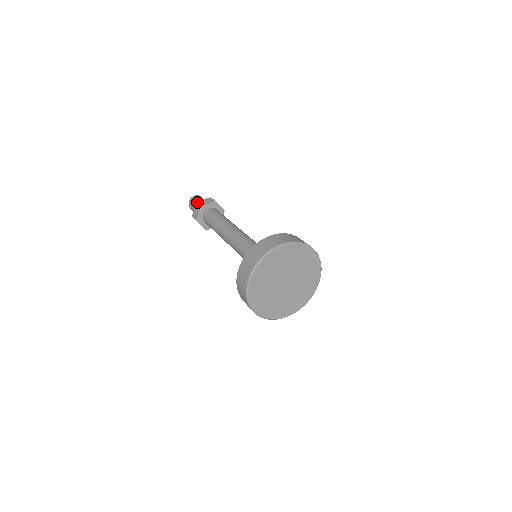
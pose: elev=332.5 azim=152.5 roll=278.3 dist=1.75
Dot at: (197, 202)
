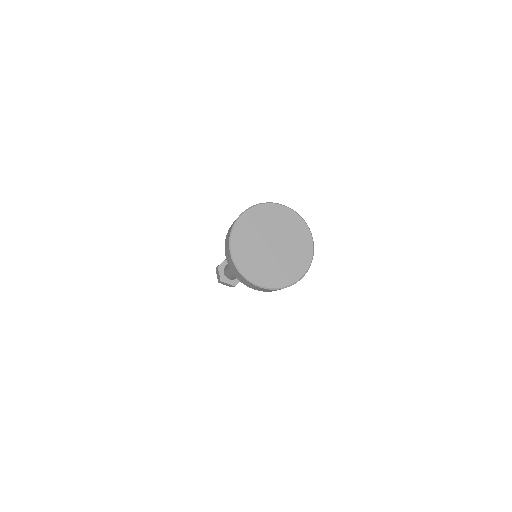
Dot at: (216, 267)
